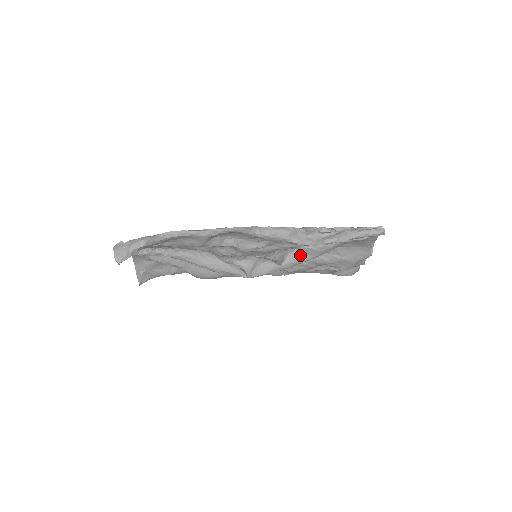
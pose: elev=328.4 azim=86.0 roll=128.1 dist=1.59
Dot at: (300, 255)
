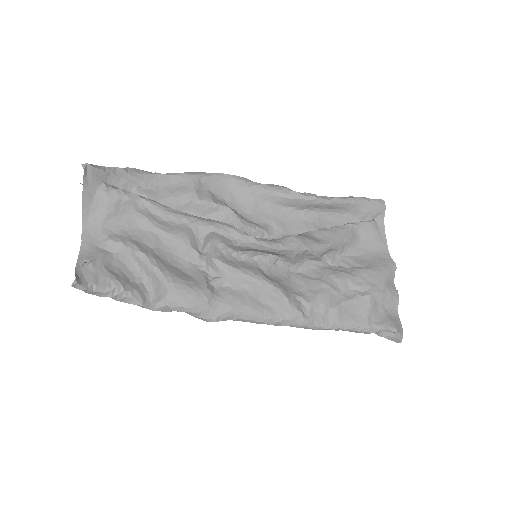
Dot at: (310, 237)
